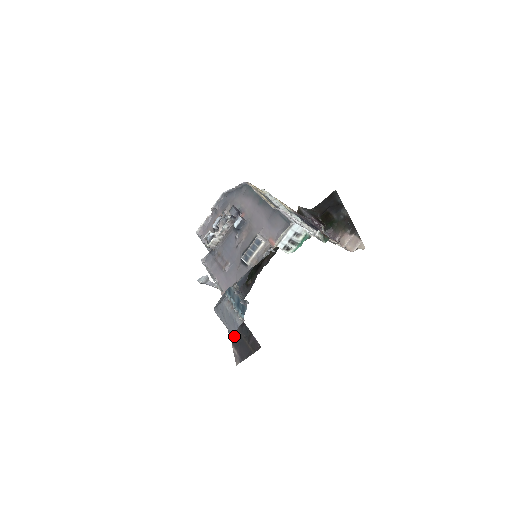
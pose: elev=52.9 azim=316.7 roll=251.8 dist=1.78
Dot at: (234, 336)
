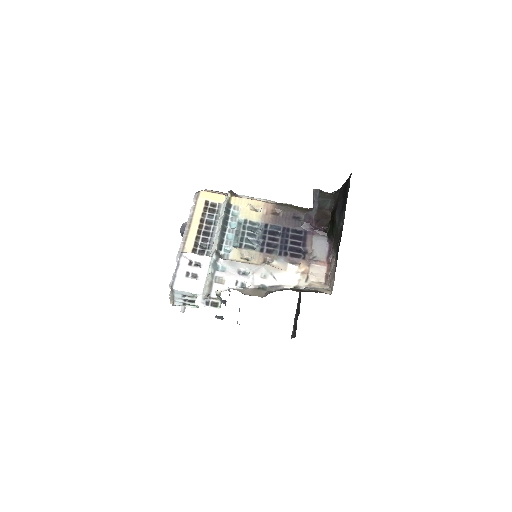
Dot at: (297, 306)
